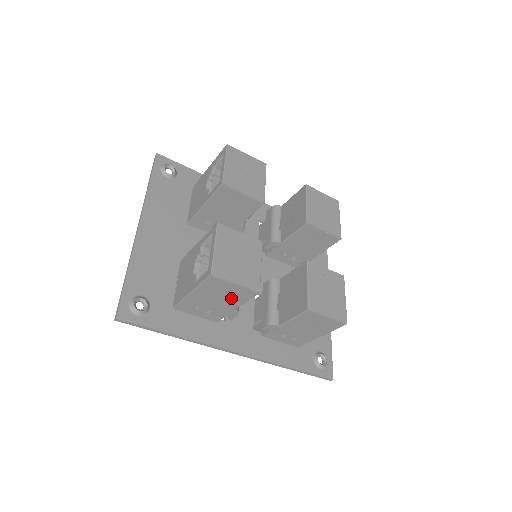
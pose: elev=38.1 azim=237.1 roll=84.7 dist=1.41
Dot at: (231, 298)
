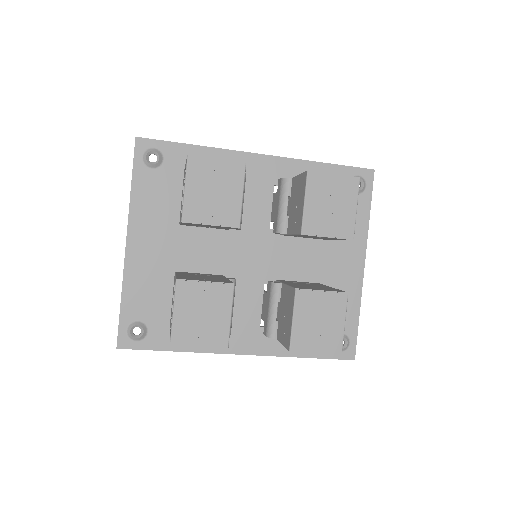
Dot at: occluded
